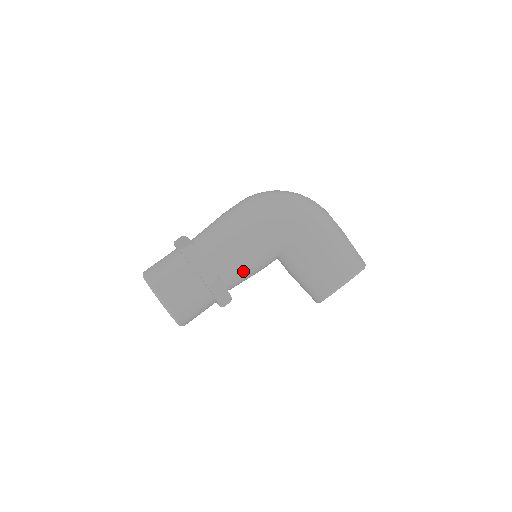
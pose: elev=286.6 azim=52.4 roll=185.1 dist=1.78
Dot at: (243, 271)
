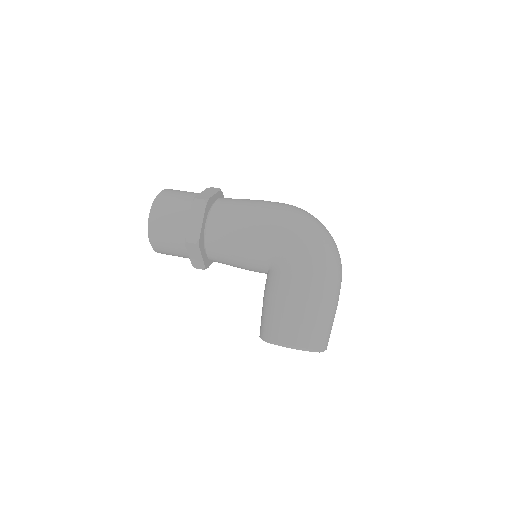
Dot at: (226, 257)
